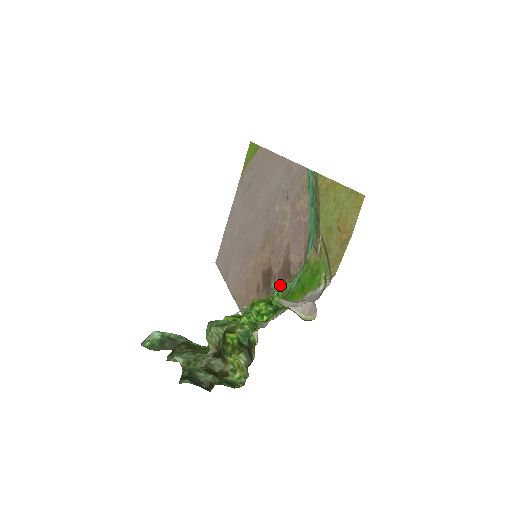
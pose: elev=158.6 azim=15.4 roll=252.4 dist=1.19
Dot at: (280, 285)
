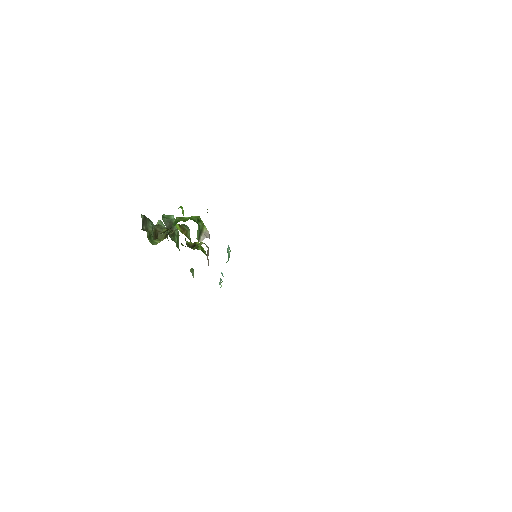
Dot at: occluded
